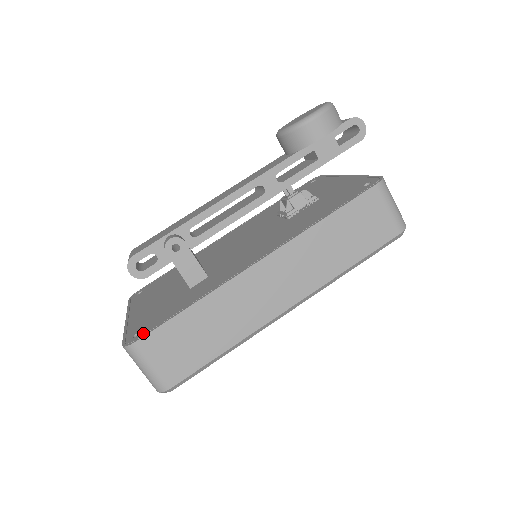
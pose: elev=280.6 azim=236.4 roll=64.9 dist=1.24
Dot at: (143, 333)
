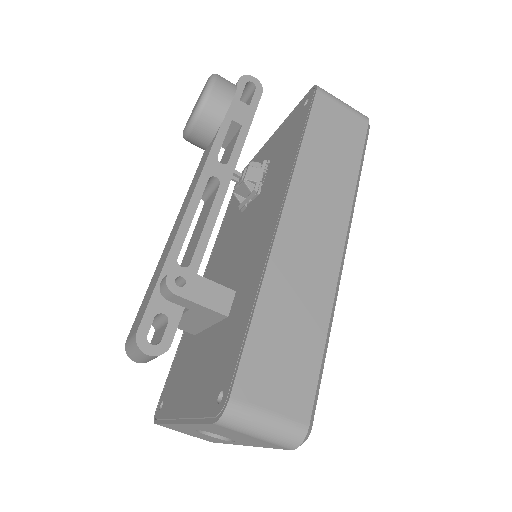
Dot at: (228, 385)
